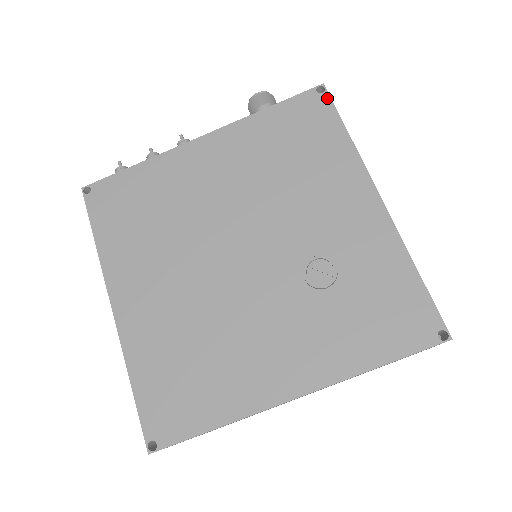
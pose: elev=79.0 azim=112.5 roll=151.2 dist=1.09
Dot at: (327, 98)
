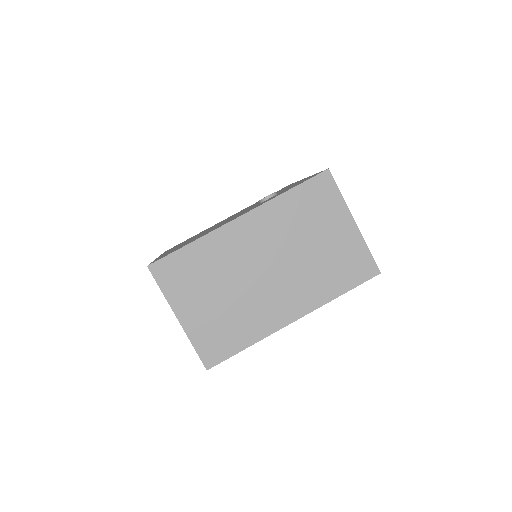
Dot at: occluded
